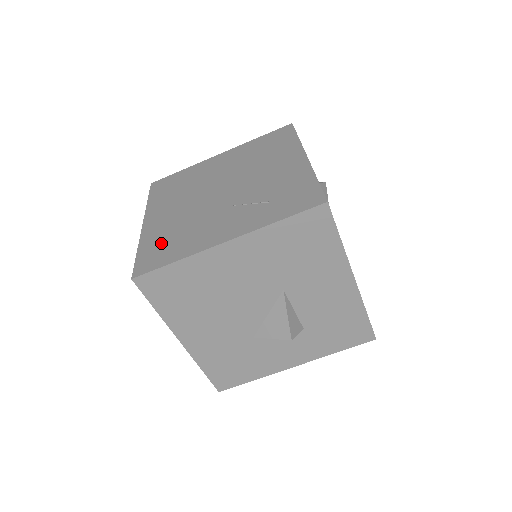
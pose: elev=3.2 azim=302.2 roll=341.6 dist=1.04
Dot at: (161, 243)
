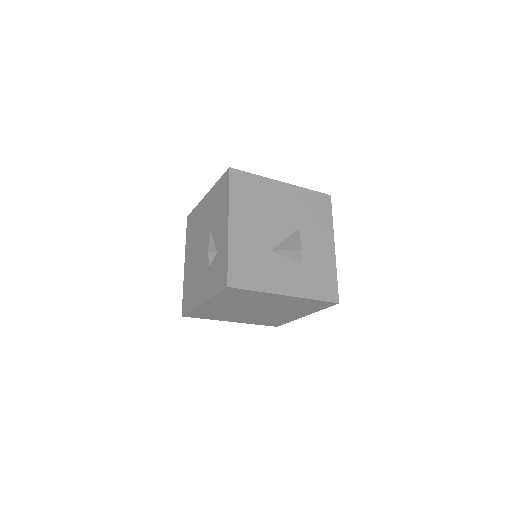
Dot at: occluded
